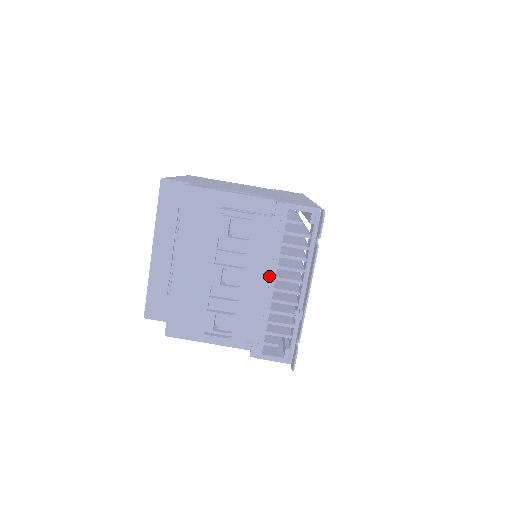
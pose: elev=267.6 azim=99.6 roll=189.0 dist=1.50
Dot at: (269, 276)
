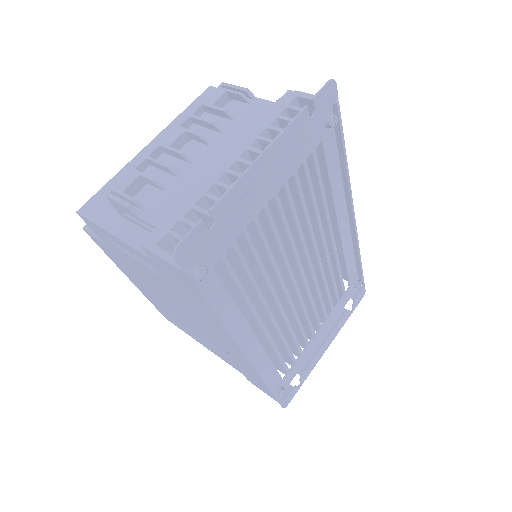
Dot at: (232, 156)
